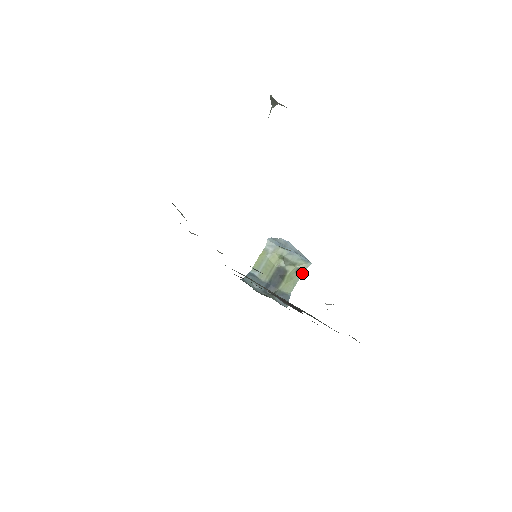
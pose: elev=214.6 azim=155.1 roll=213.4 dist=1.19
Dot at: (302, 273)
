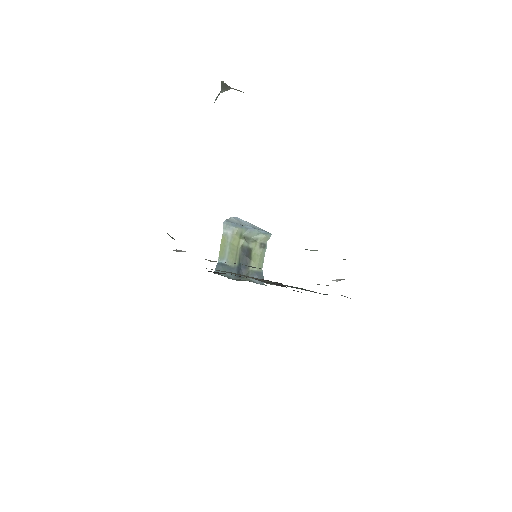
Dot at: (266, 246)
